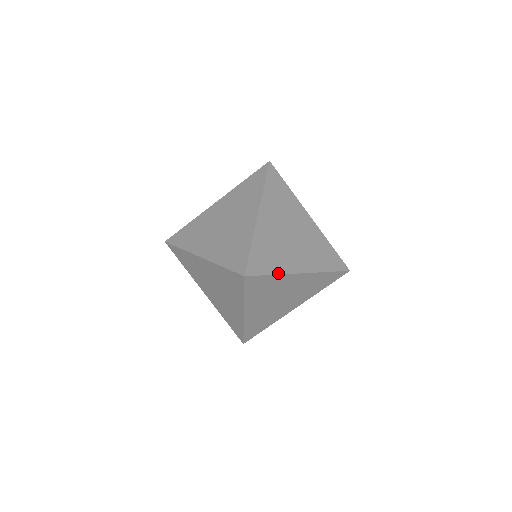
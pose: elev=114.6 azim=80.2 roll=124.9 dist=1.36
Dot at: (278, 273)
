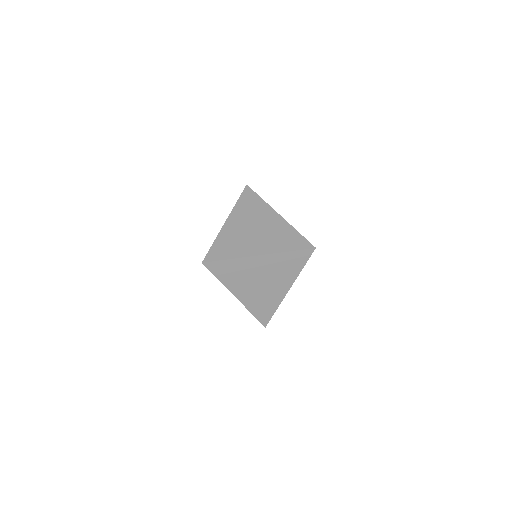
Dot at: occluded
